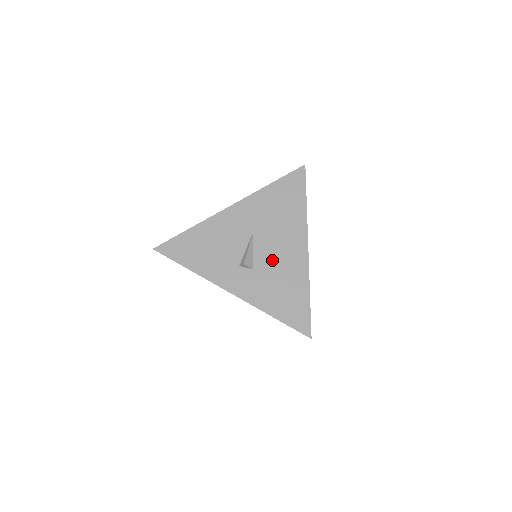
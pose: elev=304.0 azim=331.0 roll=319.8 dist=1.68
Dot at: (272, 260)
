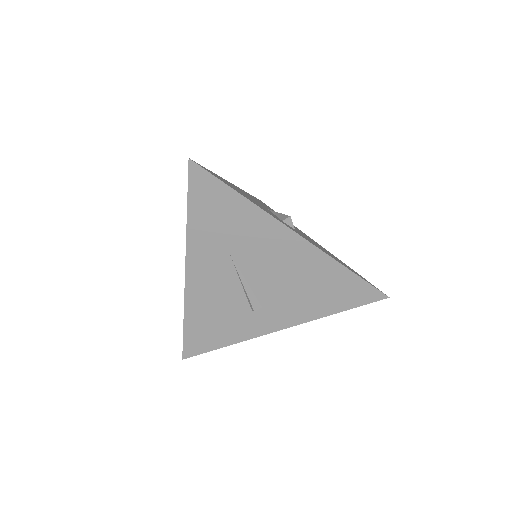
Dot at: (301, 233)
